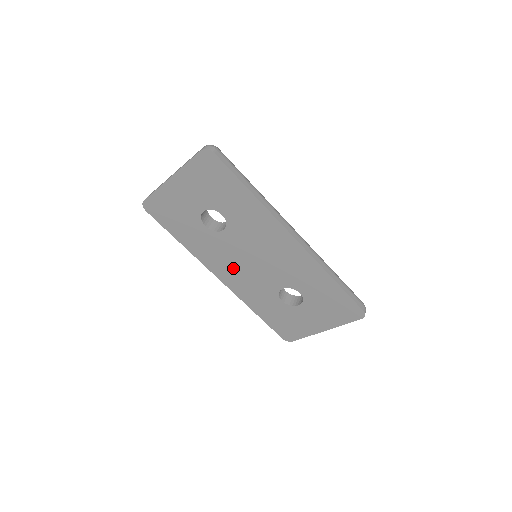
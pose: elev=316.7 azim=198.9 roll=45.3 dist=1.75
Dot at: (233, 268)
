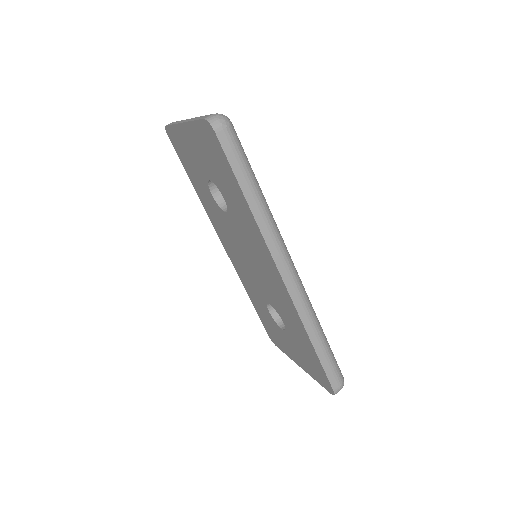
Dot at: (233, 249)
